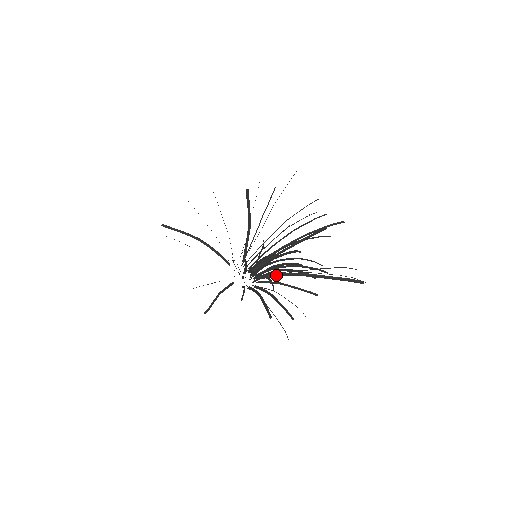
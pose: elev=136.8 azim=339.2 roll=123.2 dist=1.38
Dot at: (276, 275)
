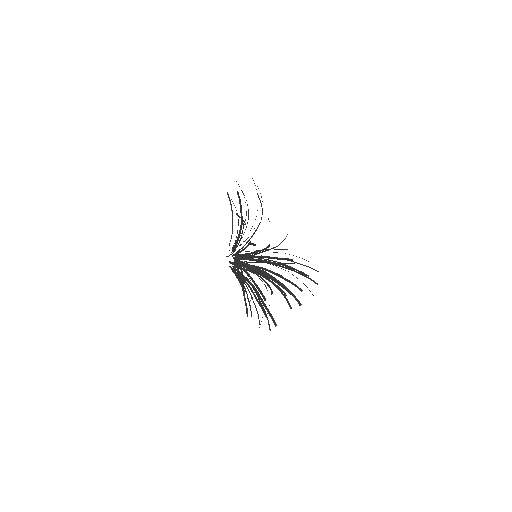
Dot at: occluded
